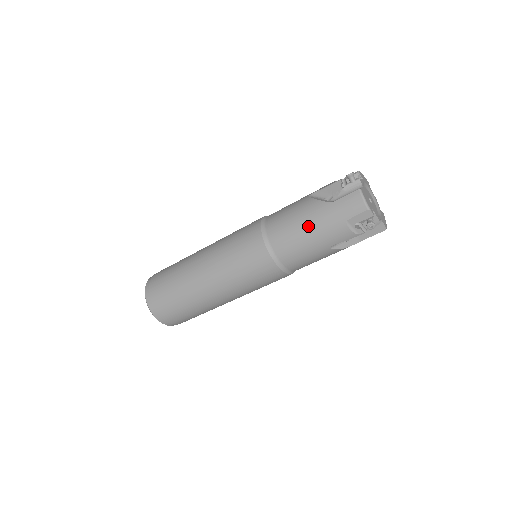
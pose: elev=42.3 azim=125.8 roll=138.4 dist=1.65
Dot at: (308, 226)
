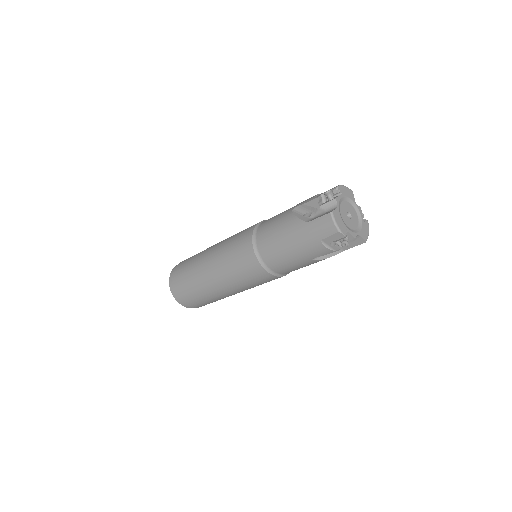
Dot at: (289, 242)
